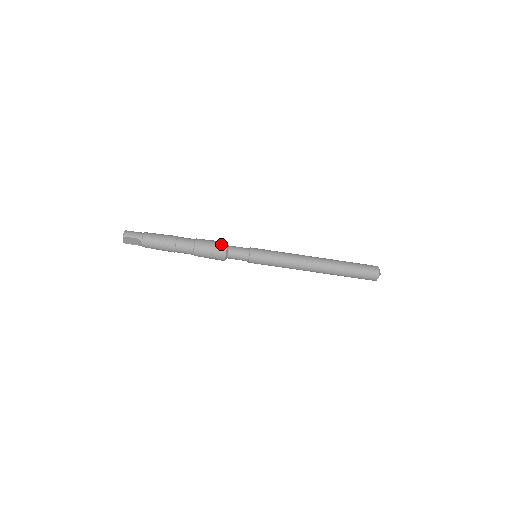
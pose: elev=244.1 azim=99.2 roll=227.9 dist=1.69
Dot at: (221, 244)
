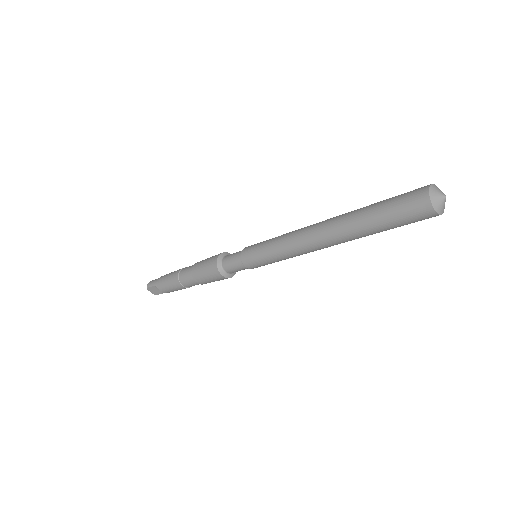
Dot at: (213, 258)
